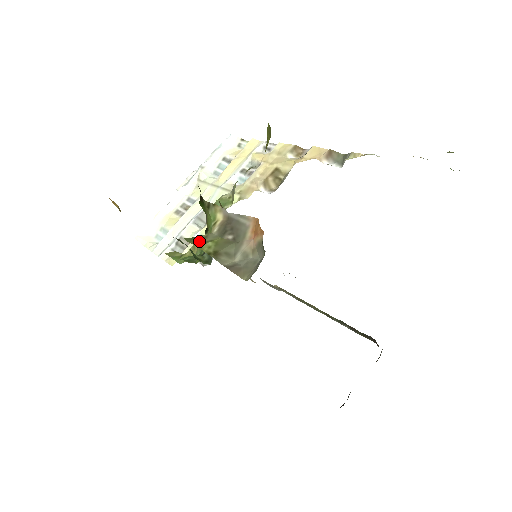
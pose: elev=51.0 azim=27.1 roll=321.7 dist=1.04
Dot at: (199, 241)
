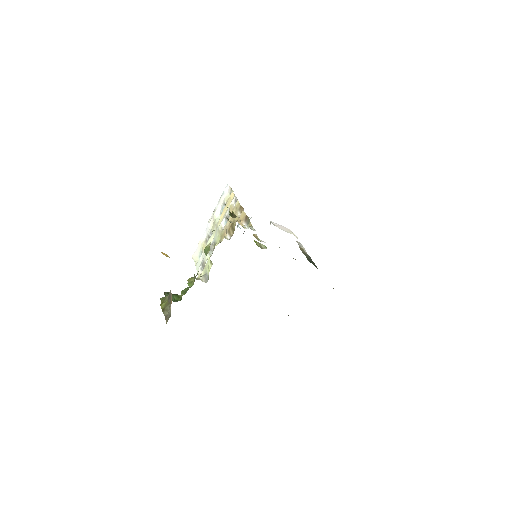
Dot at: (163, 301)
